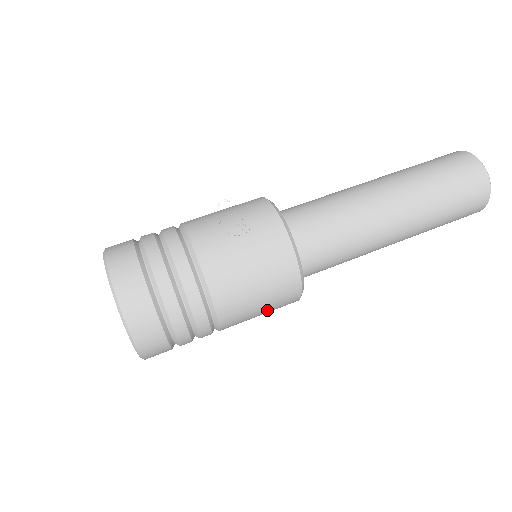
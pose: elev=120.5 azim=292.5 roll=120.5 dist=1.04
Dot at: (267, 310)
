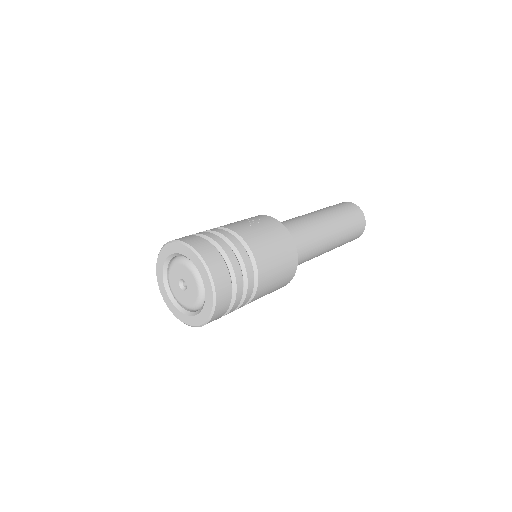
Dot at: (279, 281)
